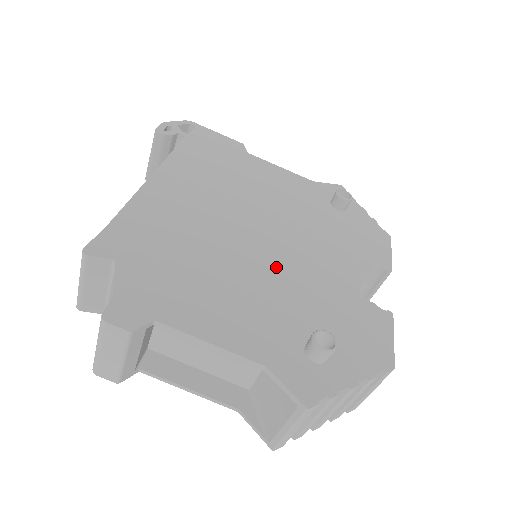
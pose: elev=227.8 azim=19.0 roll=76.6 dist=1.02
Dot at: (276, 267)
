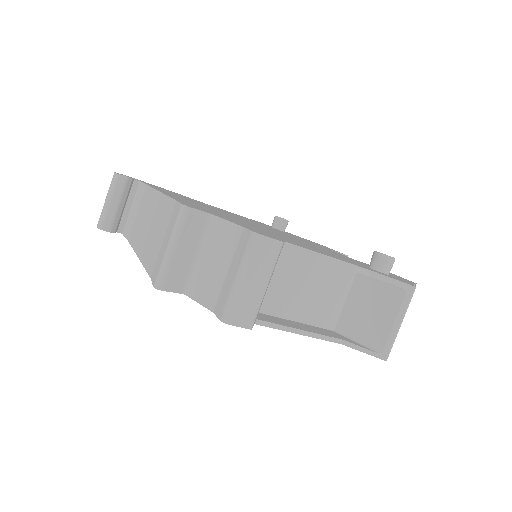
Dot at: (298, 240)
